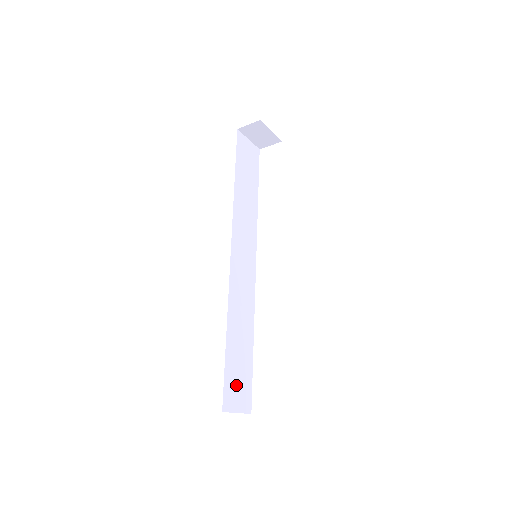
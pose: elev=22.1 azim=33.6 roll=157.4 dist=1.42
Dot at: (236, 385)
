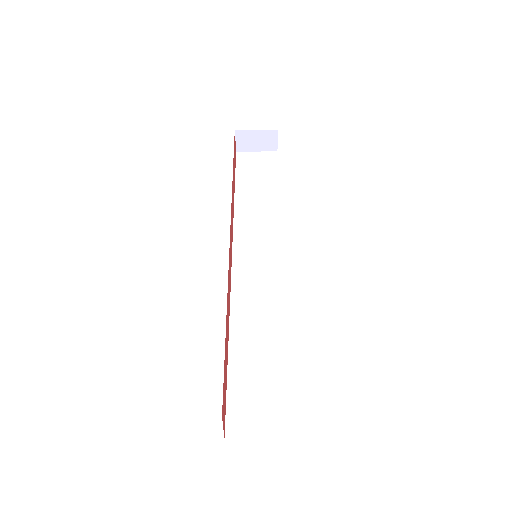
Dot at: (251, 405)
